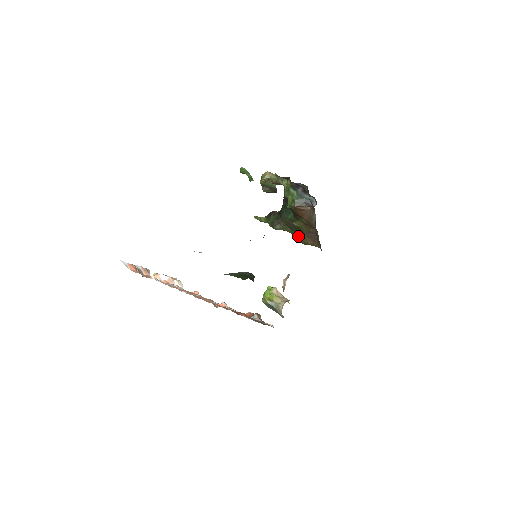
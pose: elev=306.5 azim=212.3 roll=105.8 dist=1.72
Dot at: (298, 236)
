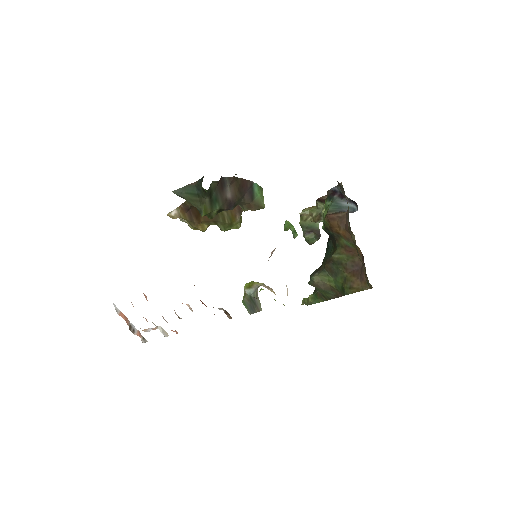
Dot at: (342, 282)
